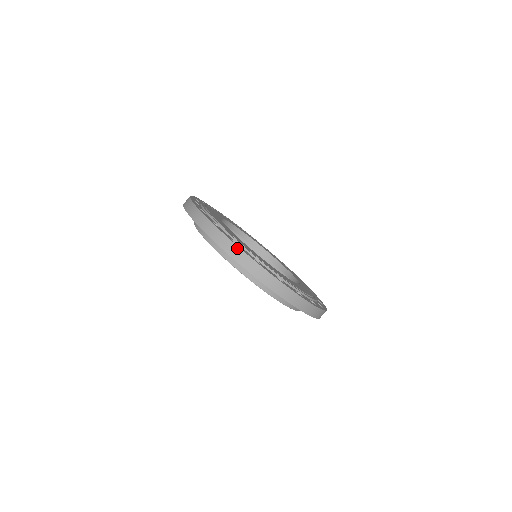
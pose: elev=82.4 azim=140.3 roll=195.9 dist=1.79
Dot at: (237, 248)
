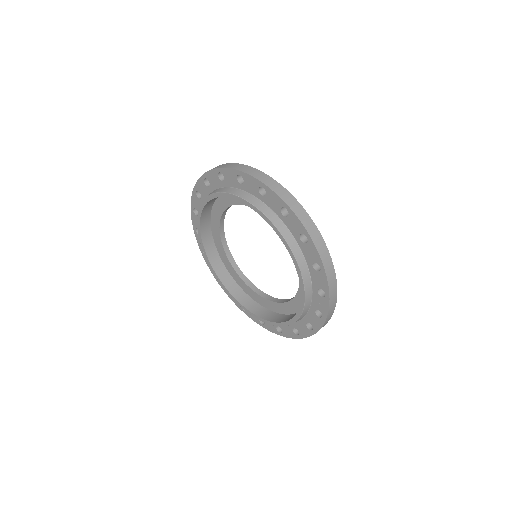
Dot at: (231, 164)
